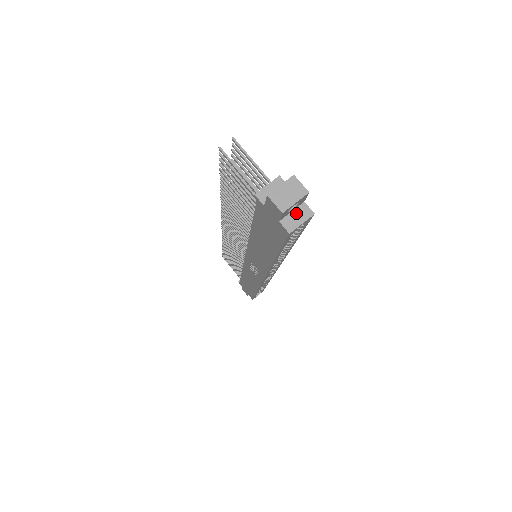
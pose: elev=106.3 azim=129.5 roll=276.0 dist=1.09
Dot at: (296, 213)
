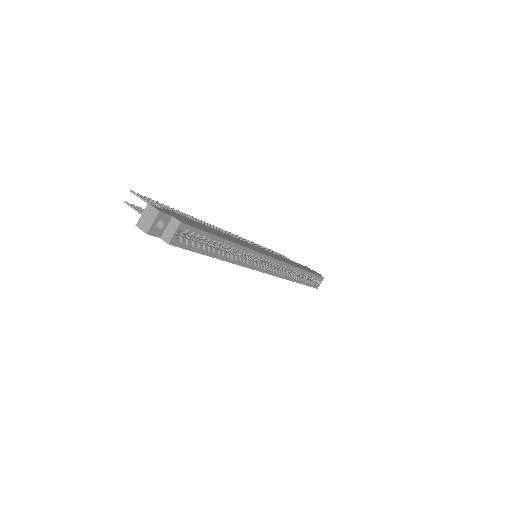
Dot at: (169, 227)
